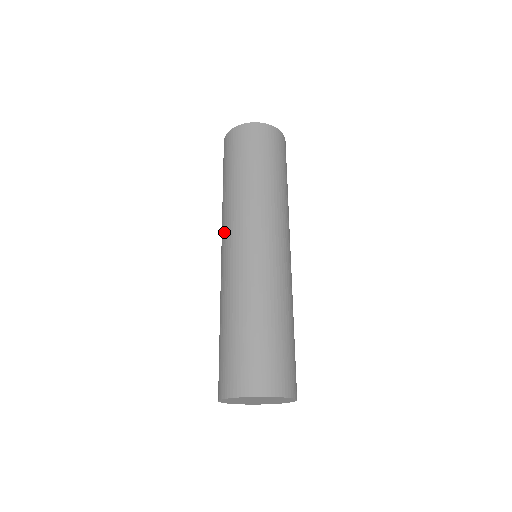
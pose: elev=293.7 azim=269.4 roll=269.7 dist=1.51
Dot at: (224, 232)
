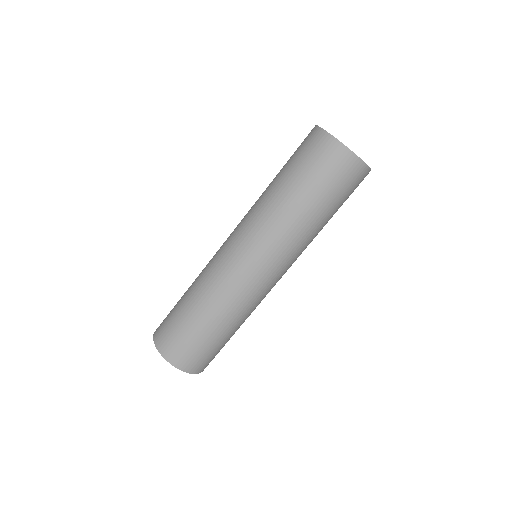
Dot at: occluded
